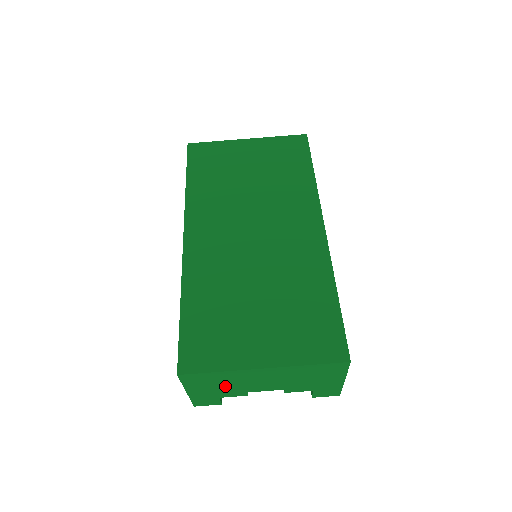
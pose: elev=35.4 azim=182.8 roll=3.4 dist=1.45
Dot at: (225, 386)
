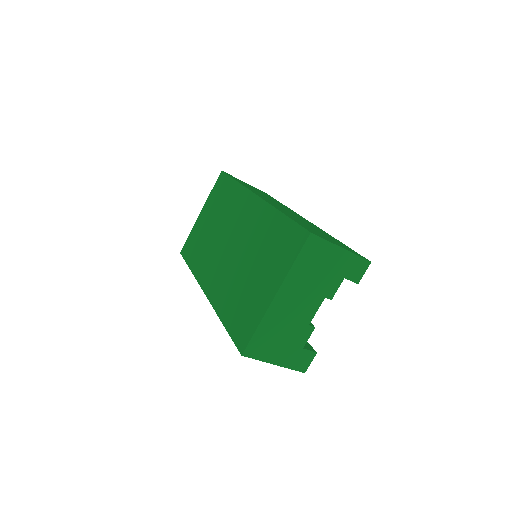
Dot at: (285, 335)
